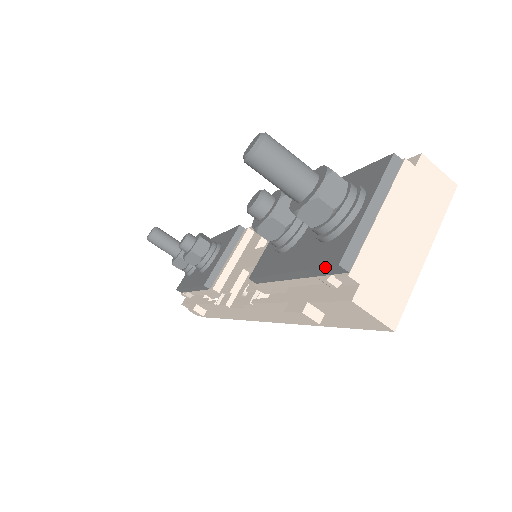
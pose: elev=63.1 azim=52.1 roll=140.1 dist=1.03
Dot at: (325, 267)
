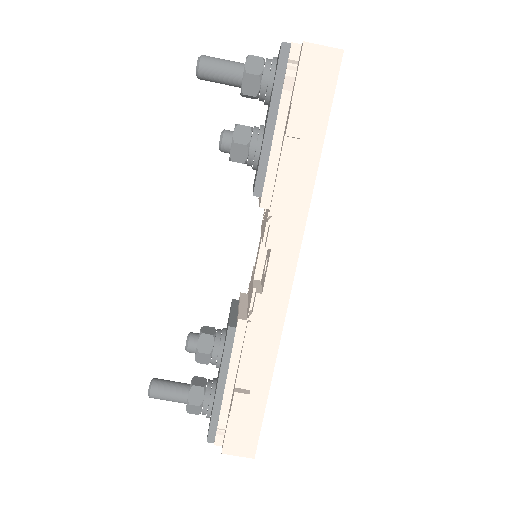
Dot at: (279, 60)
